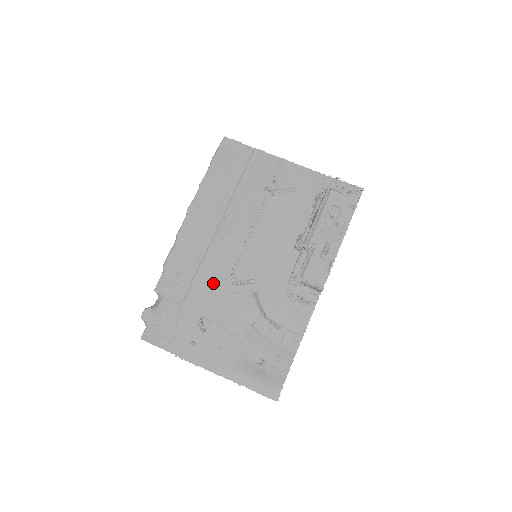
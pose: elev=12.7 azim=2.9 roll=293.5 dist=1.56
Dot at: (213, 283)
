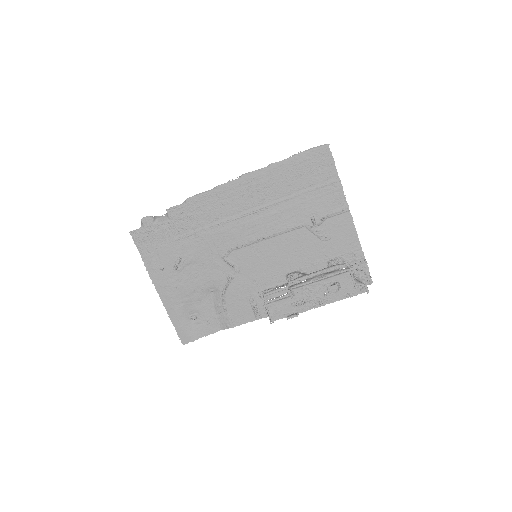
Dot at: (211, 244)
